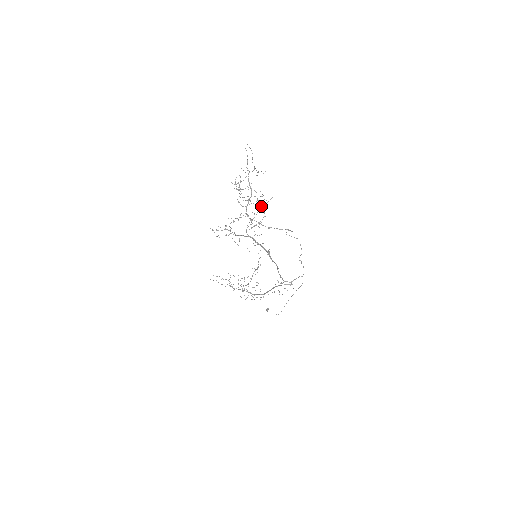
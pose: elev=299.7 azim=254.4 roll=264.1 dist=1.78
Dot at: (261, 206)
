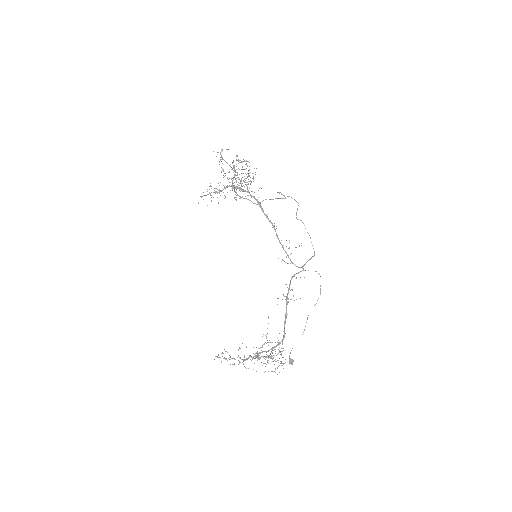
Dot at: occluded
